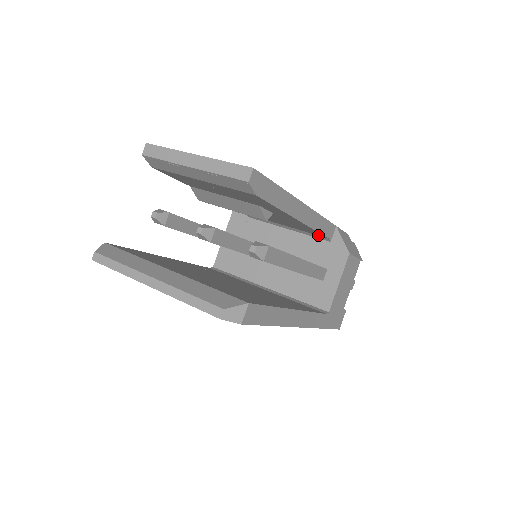
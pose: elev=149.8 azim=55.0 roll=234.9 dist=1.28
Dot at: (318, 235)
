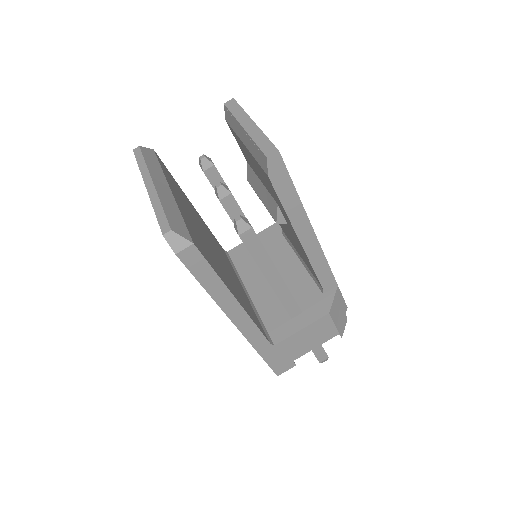
Dot at: occluded
